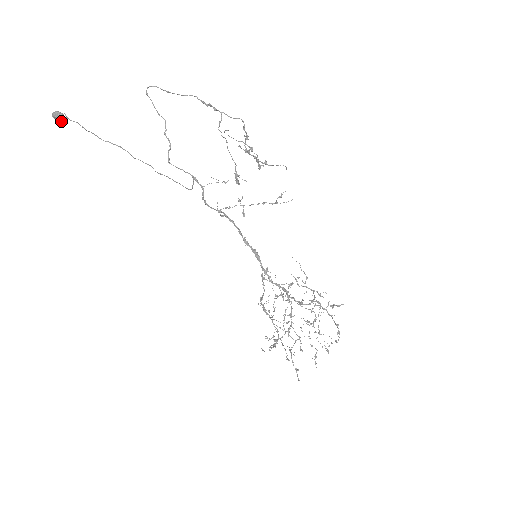
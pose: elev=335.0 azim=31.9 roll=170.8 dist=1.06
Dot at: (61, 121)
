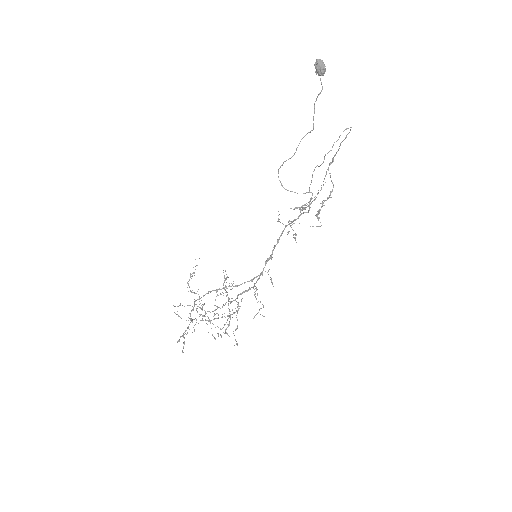
Dot at: (318, 71)
